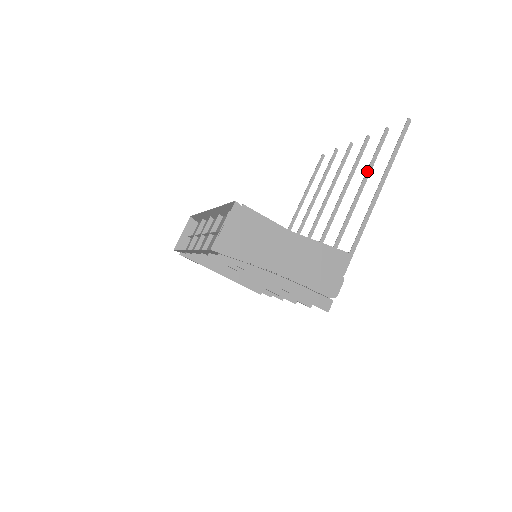
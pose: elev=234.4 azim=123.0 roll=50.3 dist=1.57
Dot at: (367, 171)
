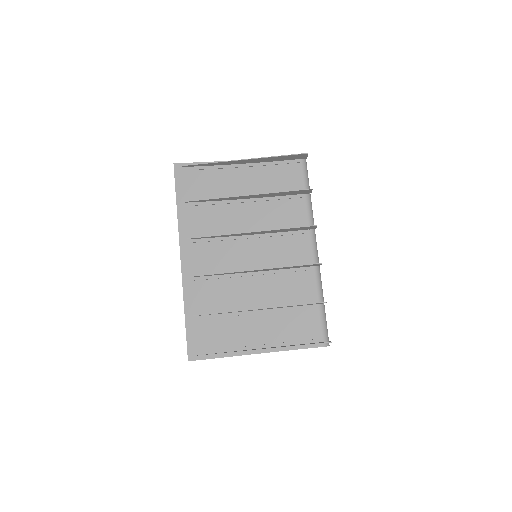
Dot at: occluded
